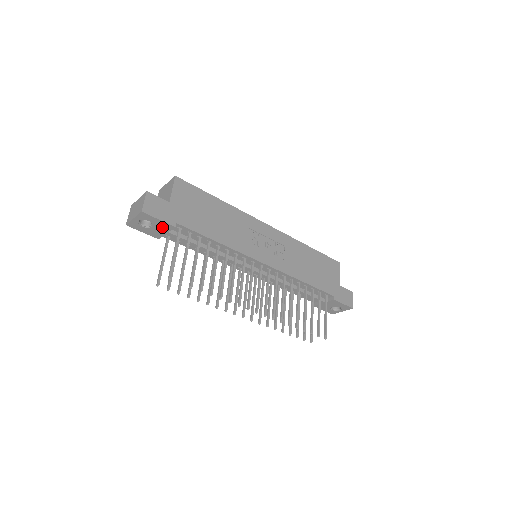
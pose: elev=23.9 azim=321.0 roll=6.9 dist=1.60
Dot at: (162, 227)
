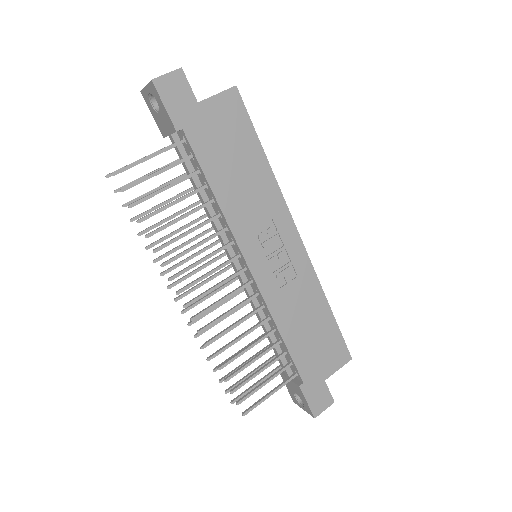
Dot at: (167, 121)
